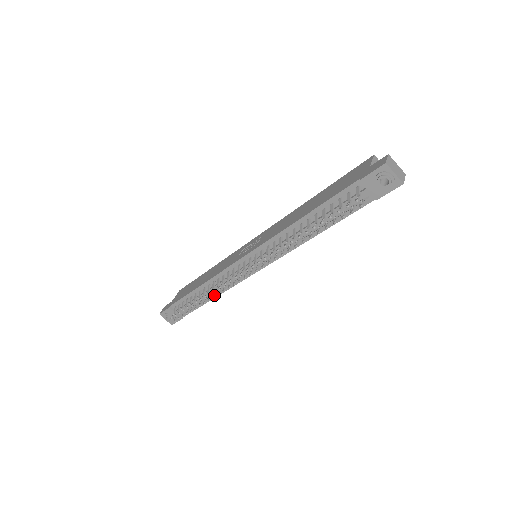
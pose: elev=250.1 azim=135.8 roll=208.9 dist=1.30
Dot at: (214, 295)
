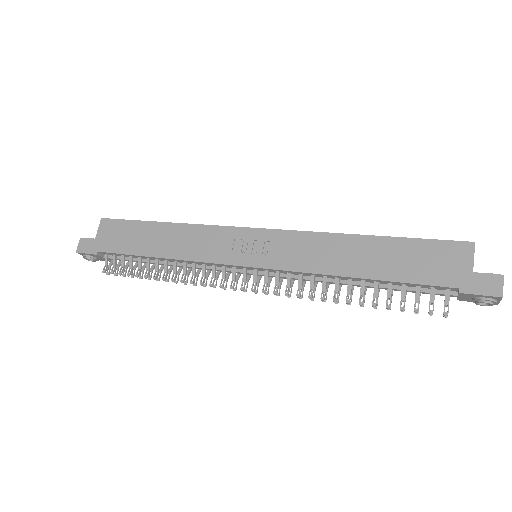
Dot at: (186, 282)
